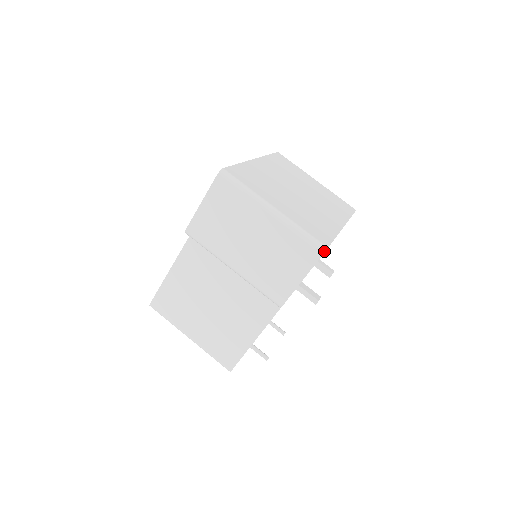
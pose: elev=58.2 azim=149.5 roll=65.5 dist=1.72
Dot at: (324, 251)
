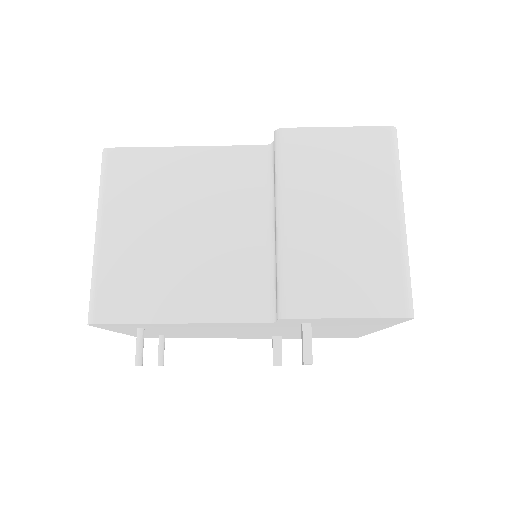
Dot at: (411, 316)
